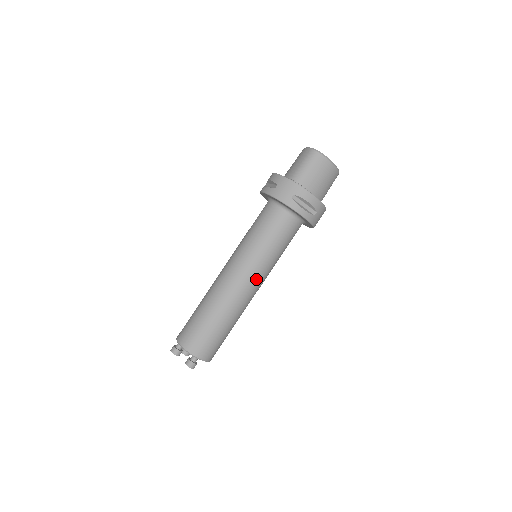
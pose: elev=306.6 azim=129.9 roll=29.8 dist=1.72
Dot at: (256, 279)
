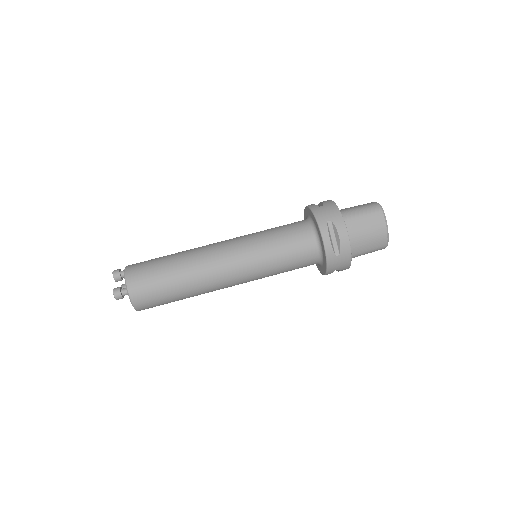
Dot at: (239, 269)
